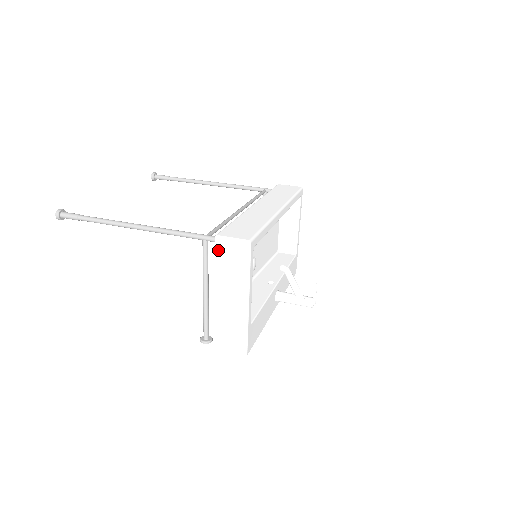
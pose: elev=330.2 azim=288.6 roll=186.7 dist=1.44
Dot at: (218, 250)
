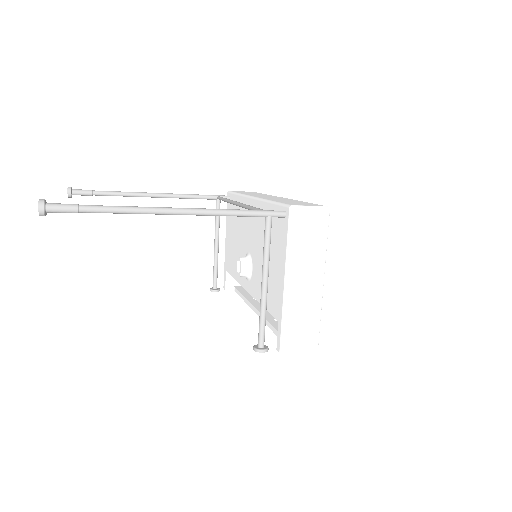
Dot at: (294, 223)
